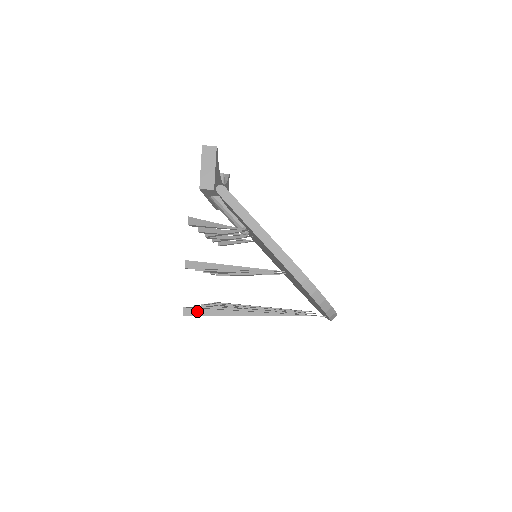
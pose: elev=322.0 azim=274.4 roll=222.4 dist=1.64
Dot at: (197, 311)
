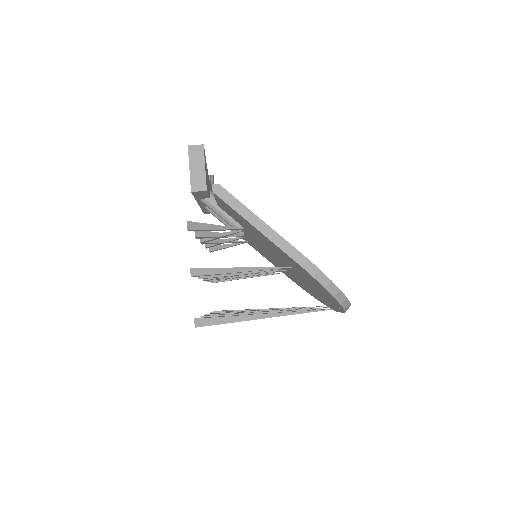
Dot at: (209, 321)
